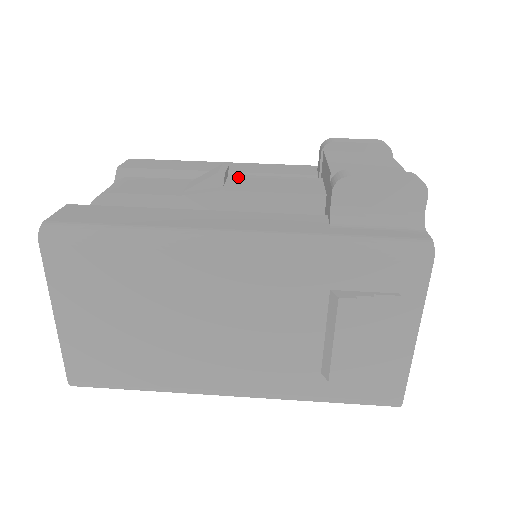
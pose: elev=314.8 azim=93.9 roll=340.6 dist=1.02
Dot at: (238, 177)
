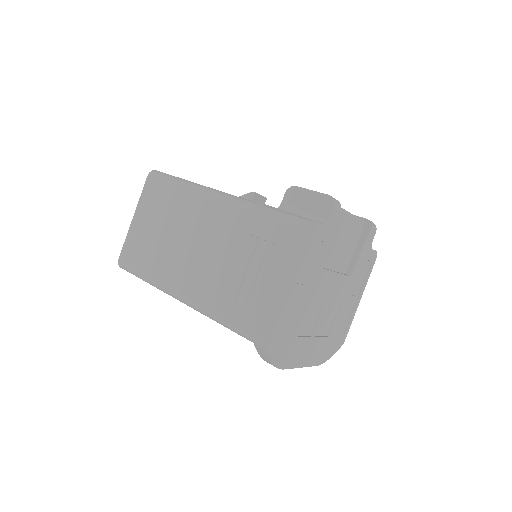
Dot at: occluded
